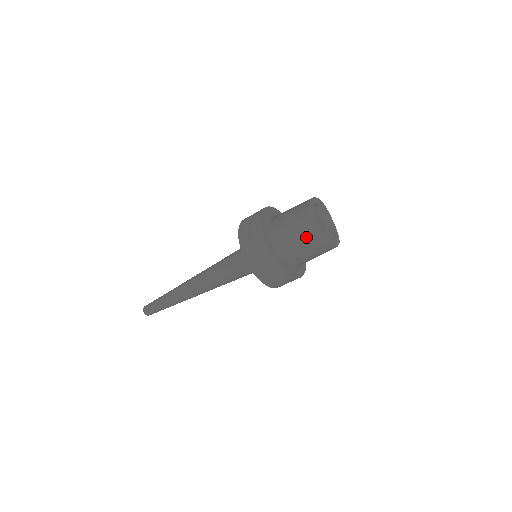
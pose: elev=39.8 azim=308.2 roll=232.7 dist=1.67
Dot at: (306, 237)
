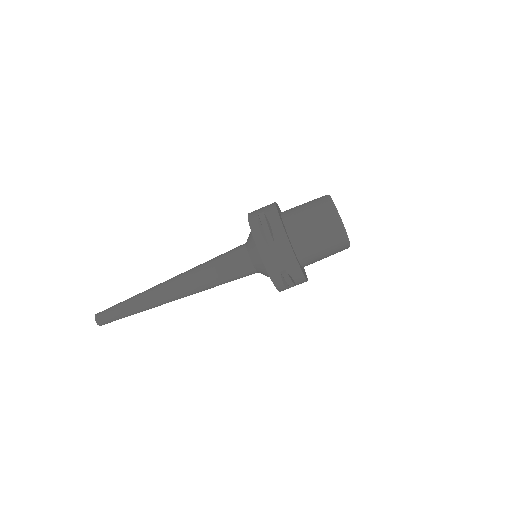
Dot at: (333, 244)
